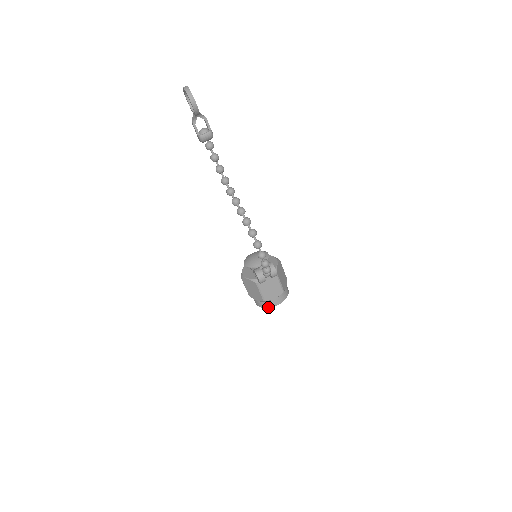
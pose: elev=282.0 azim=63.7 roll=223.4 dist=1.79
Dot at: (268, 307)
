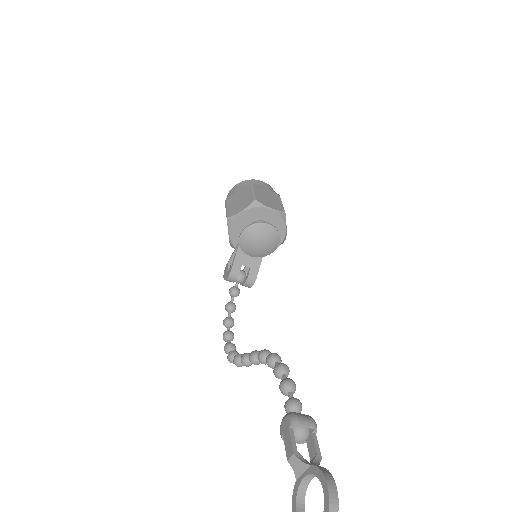
Dot at: occluded
